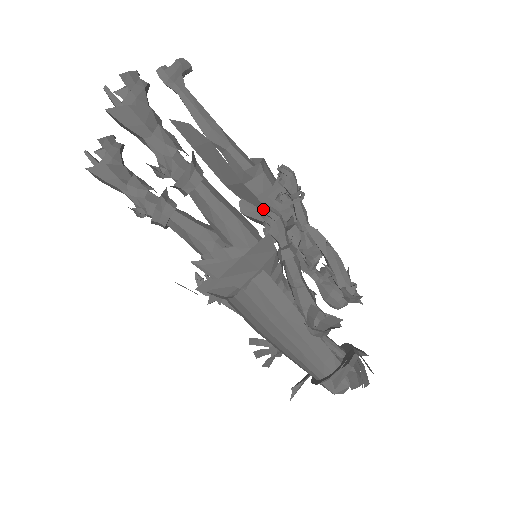
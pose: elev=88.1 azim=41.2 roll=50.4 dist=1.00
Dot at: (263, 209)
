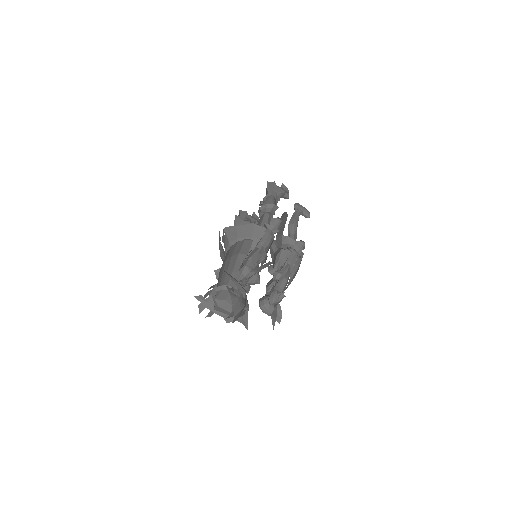
Dot at: occluded
